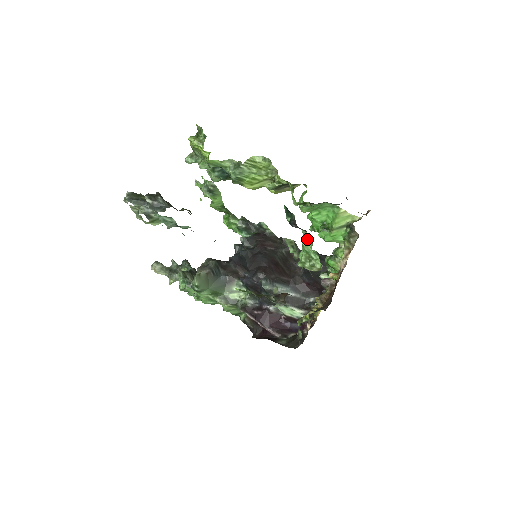
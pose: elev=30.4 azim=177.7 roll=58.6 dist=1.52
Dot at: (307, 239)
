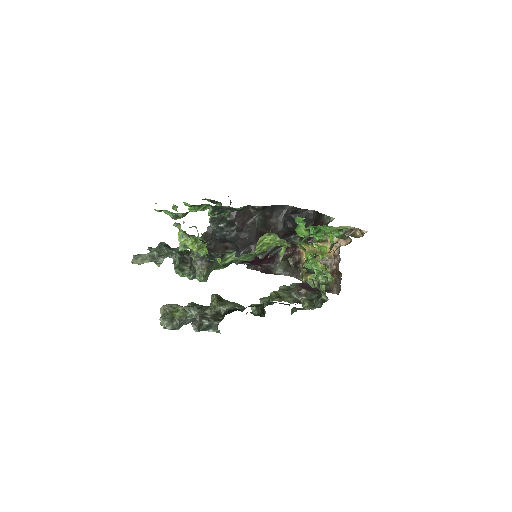
Dot at: (318, 266)
